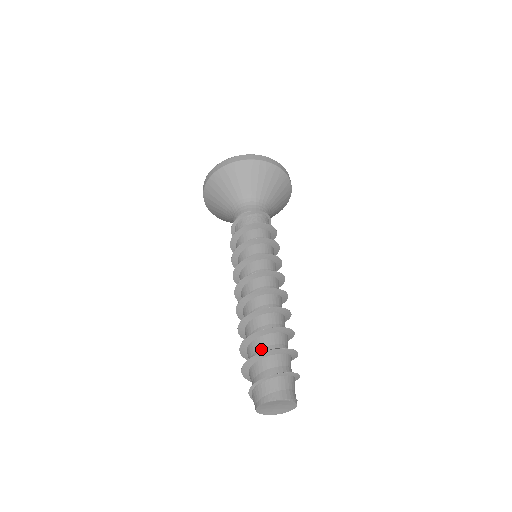
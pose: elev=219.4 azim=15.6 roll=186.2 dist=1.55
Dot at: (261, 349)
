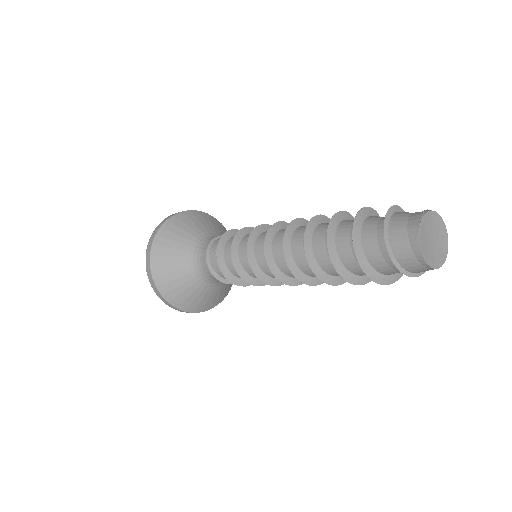
Dot at: (352, 251)
